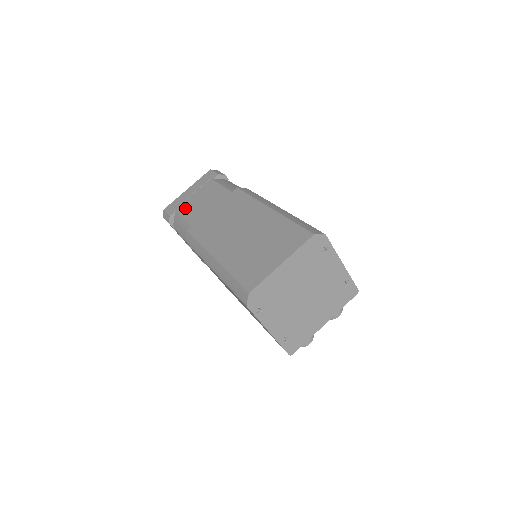
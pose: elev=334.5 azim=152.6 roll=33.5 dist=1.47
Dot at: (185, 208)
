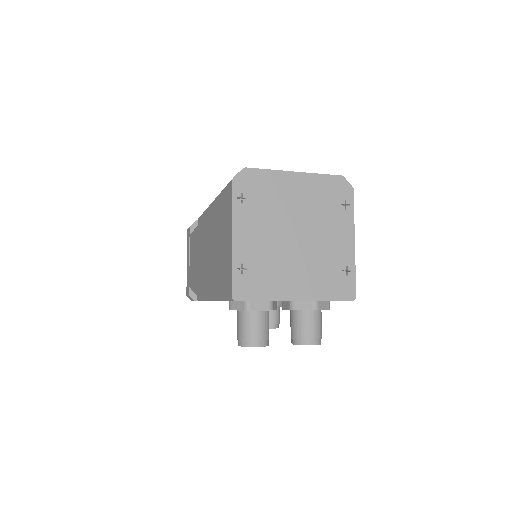
Dot at: occluded
